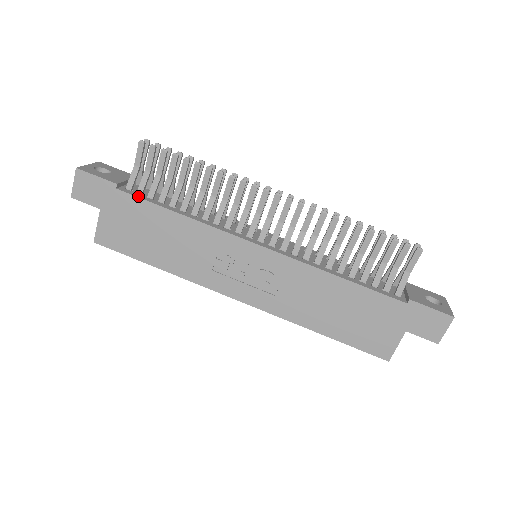
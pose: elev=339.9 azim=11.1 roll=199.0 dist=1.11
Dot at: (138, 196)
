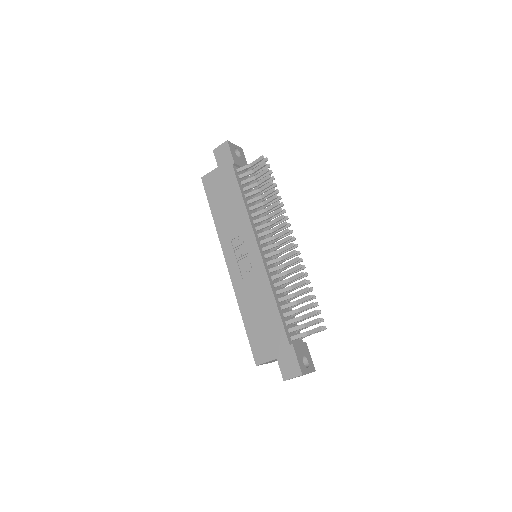
Dot at: (237, 177)
